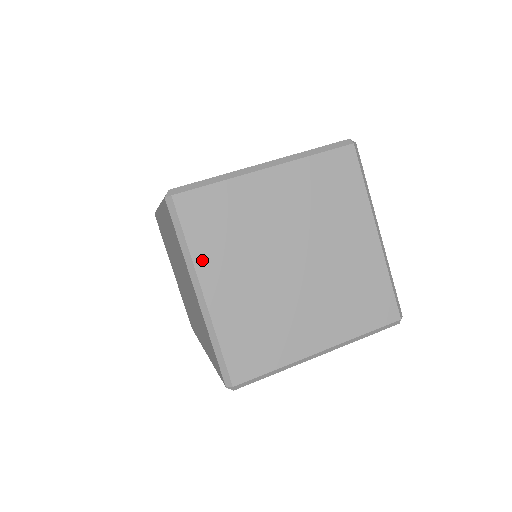
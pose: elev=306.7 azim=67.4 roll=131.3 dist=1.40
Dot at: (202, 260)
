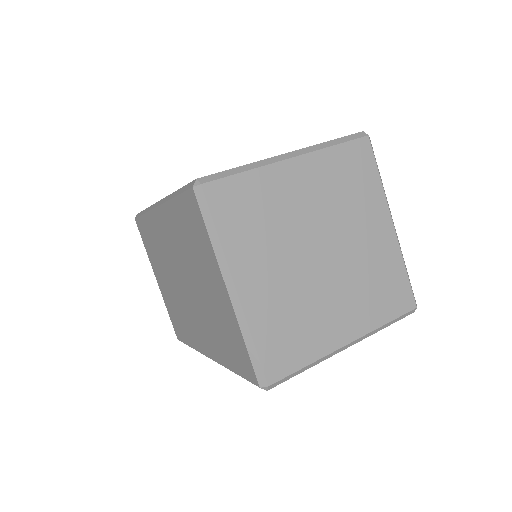
Dot at: (233, 253)
